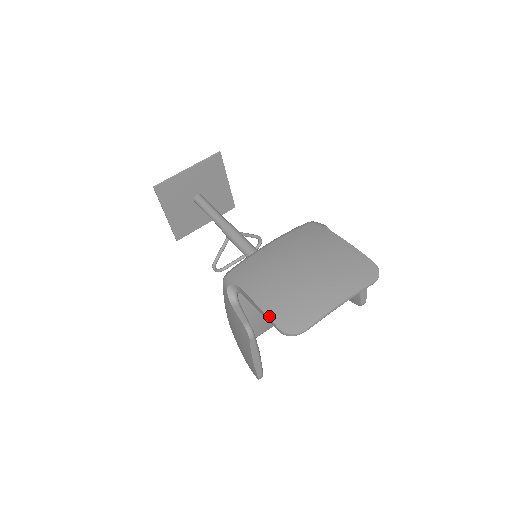
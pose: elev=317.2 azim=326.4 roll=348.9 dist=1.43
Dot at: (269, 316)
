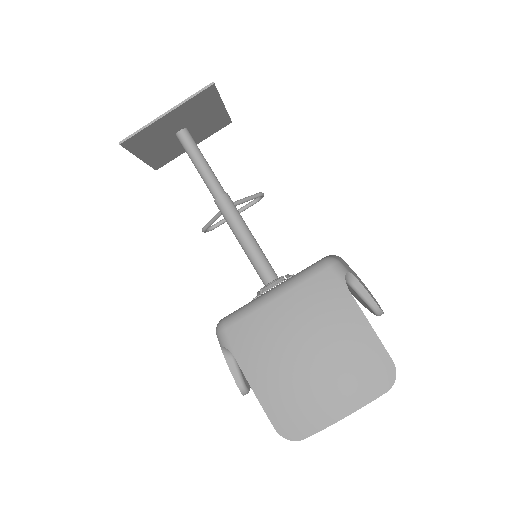
Dot at: (267, 413)
